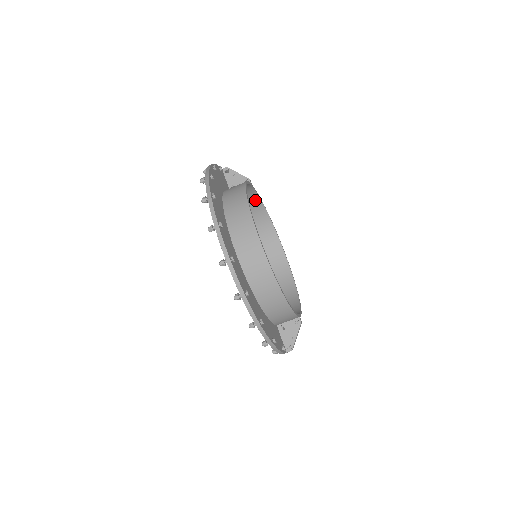
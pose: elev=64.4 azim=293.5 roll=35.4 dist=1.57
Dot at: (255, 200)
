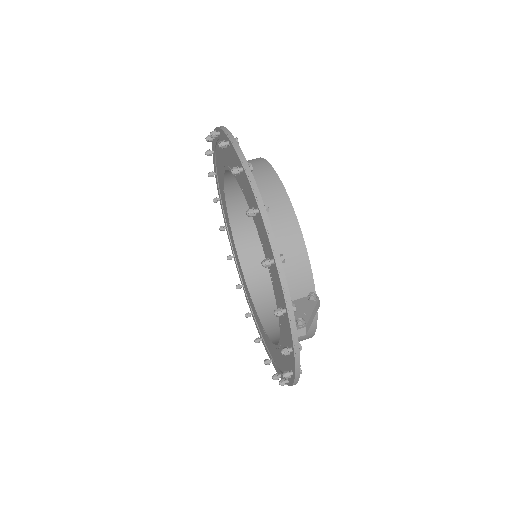
Dot at: (257, 246)
